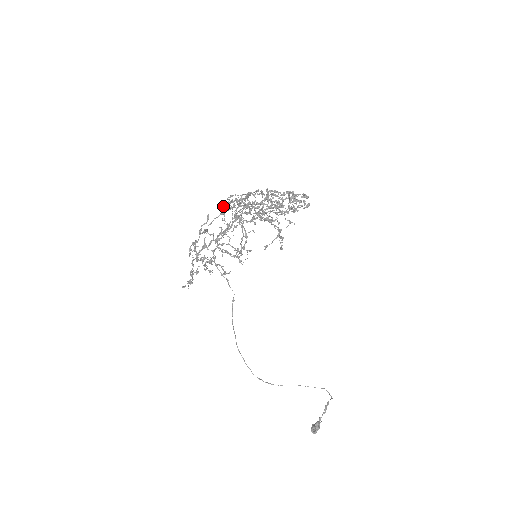
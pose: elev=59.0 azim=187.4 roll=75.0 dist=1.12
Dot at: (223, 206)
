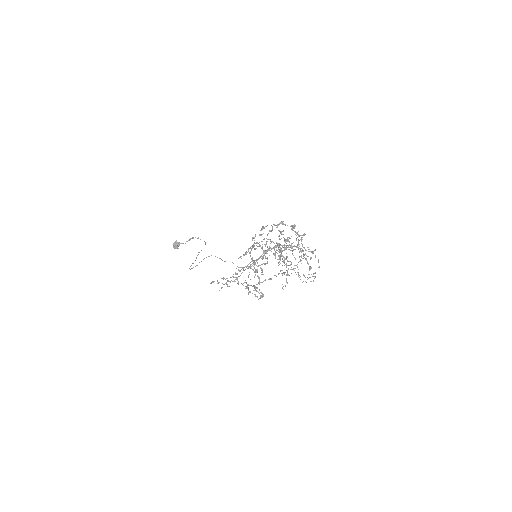
Dot at: occluded
